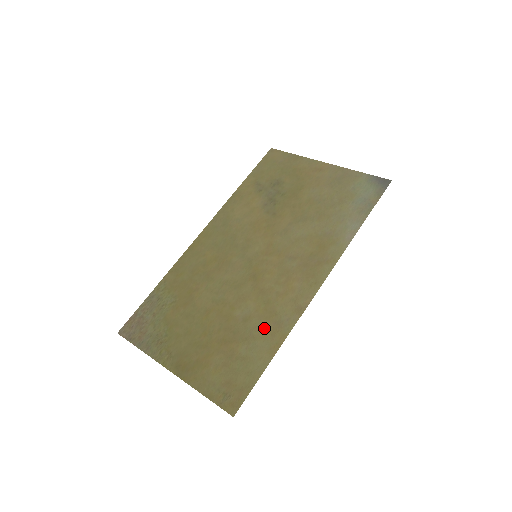
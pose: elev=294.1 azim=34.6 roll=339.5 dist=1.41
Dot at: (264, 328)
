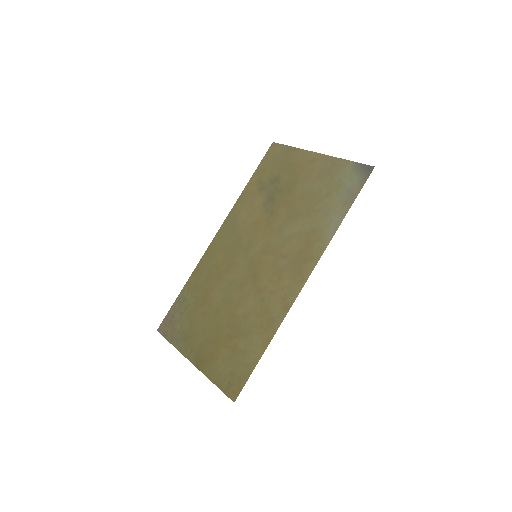
Dot at: (259, 325)
